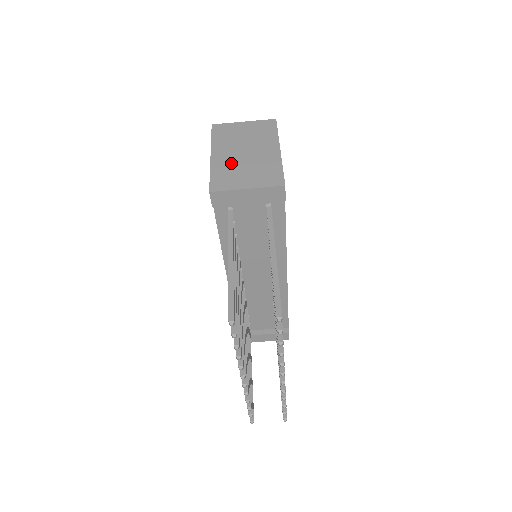
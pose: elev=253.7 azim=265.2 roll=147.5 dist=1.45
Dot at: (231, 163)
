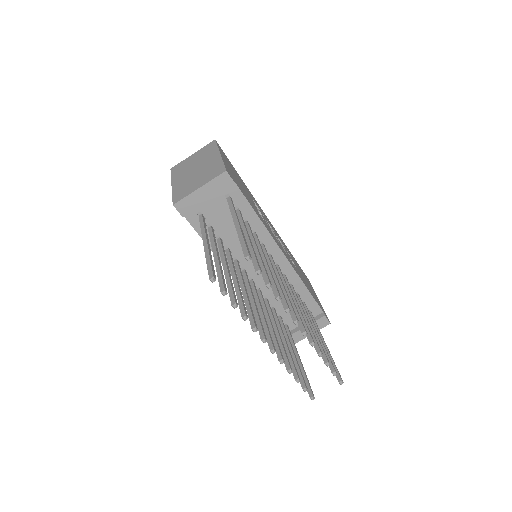
Dot at: (186, 181)
